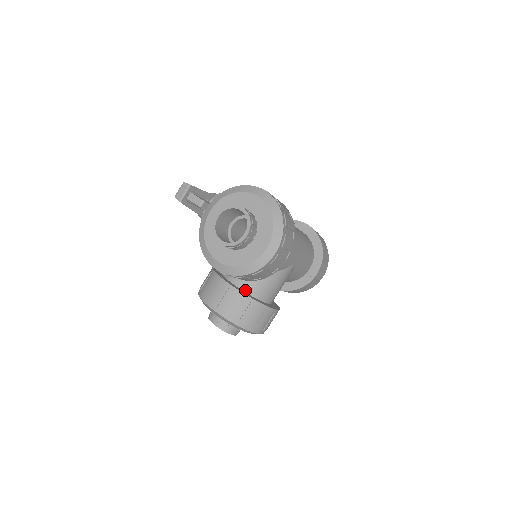
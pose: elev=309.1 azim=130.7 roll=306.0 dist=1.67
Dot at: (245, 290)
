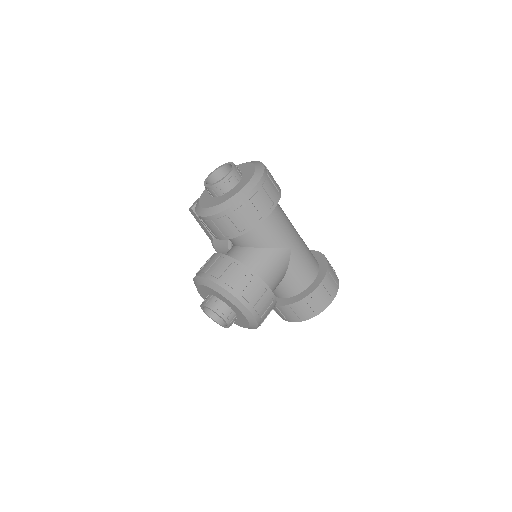
Dot at: occluded
